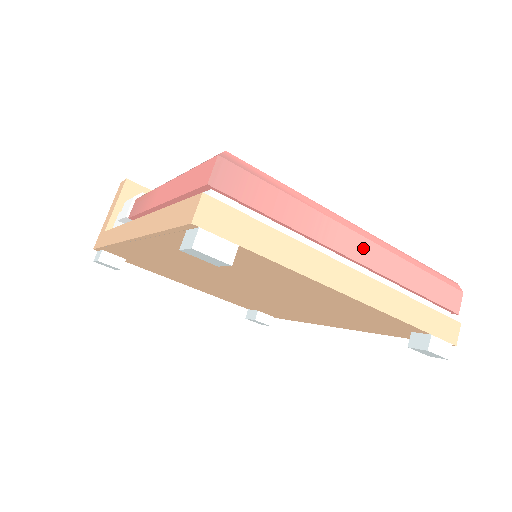
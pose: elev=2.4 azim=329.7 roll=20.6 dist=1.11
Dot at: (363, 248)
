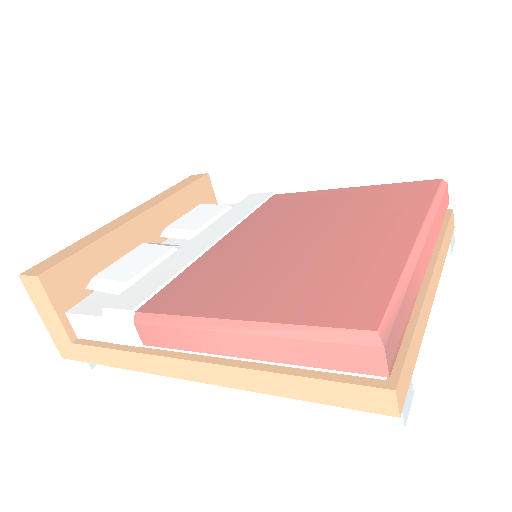
Dot at: (427, 249)
